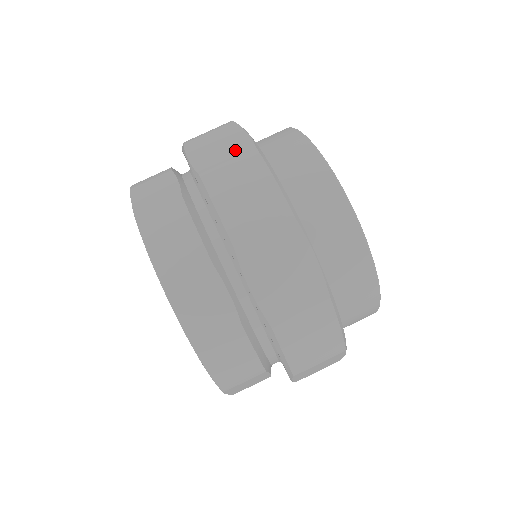
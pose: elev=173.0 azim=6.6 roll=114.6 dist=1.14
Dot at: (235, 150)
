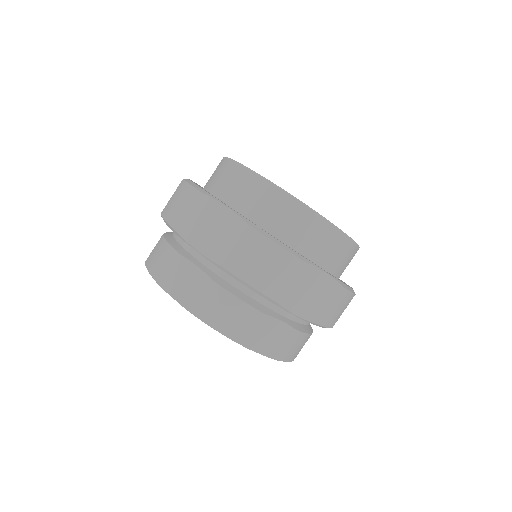
Dot at: (231, 231)
